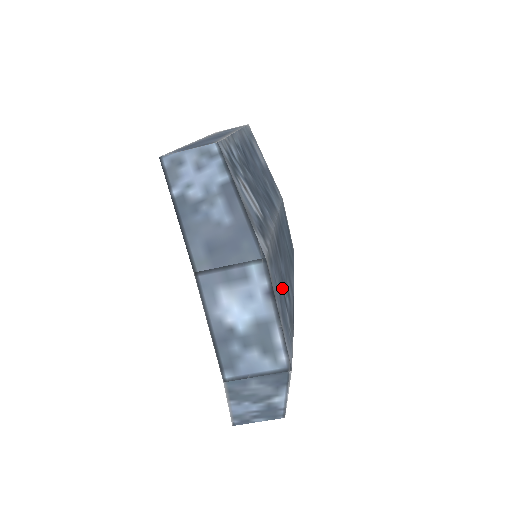
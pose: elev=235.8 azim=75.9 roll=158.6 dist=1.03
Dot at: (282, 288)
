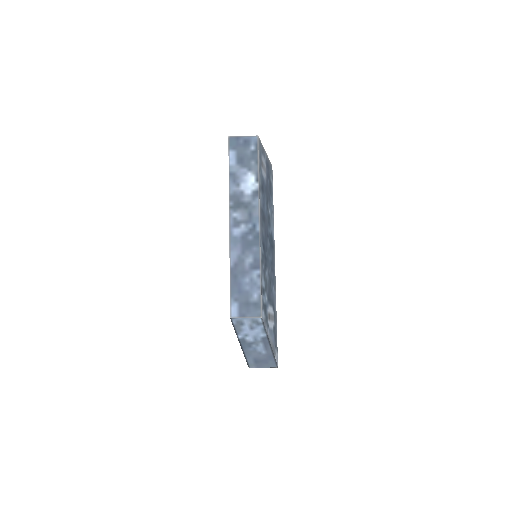
Dot at: occluded
